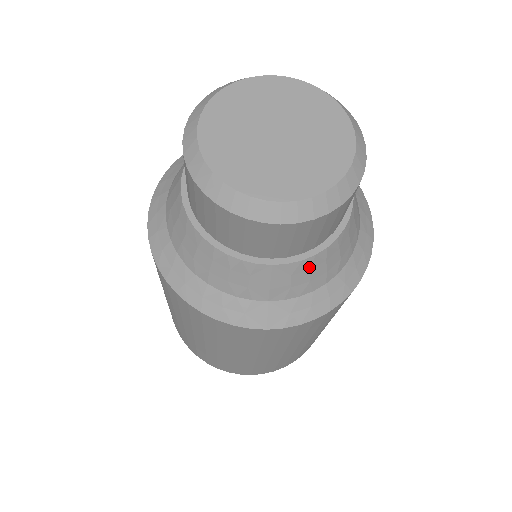
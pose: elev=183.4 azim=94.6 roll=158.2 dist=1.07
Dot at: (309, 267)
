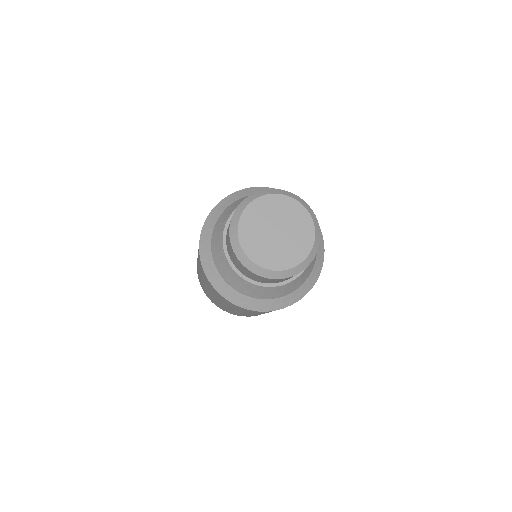
Dot at: (284, 288)
